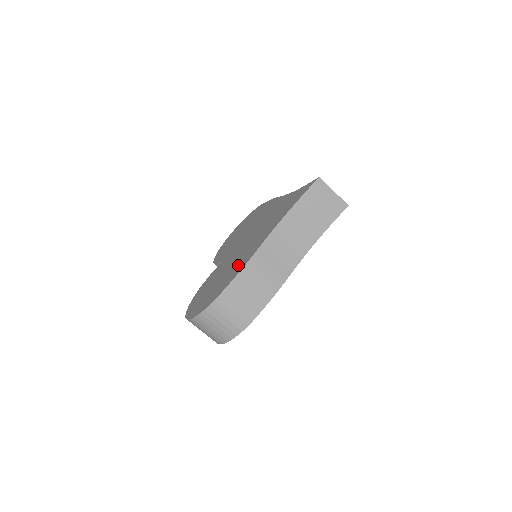
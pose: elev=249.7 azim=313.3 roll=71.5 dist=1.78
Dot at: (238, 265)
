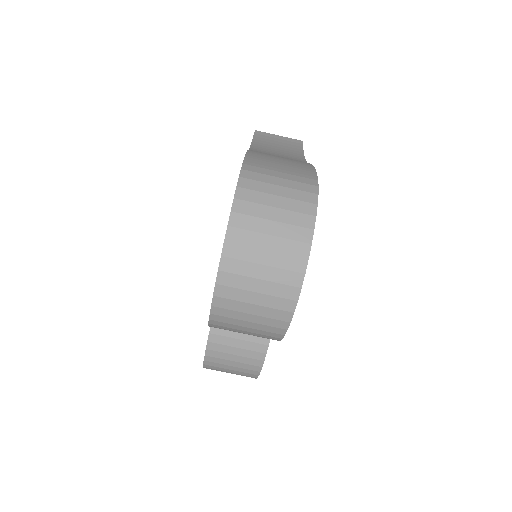
Dot at: occluded
